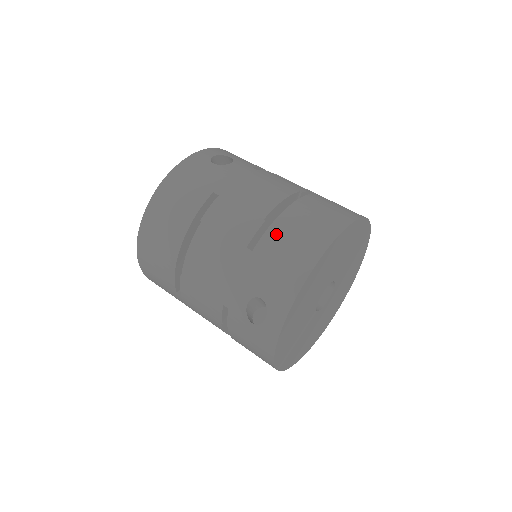
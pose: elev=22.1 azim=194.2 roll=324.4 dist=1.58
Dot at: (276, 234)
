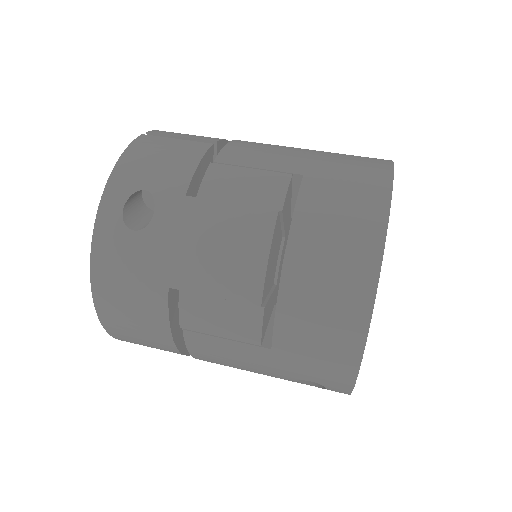
Dot at: (290, 324)
